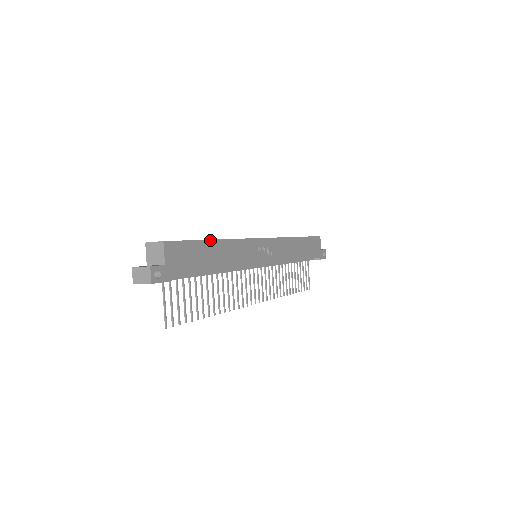
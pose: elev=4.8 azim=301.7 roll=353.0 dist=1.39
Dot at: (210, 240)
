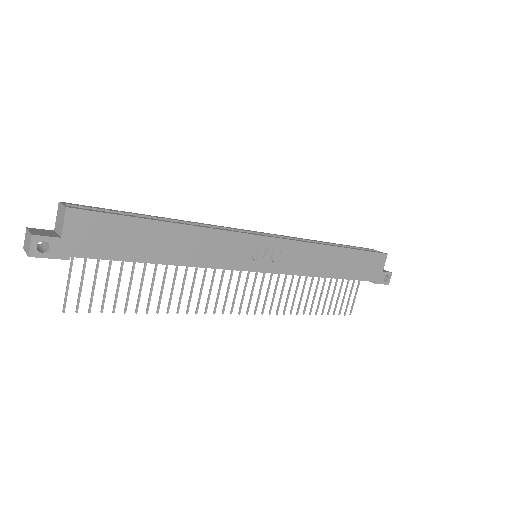
Dot at: (160, 221)
